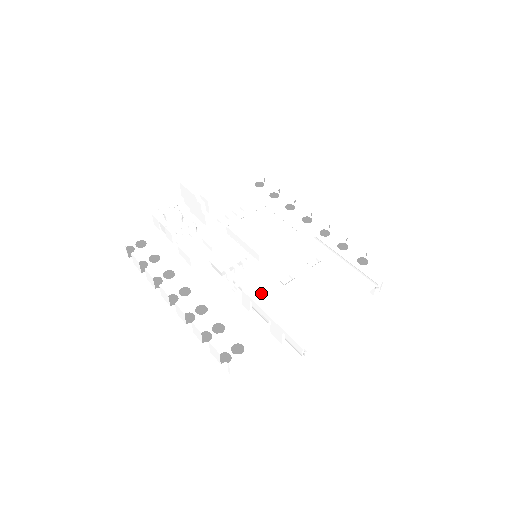
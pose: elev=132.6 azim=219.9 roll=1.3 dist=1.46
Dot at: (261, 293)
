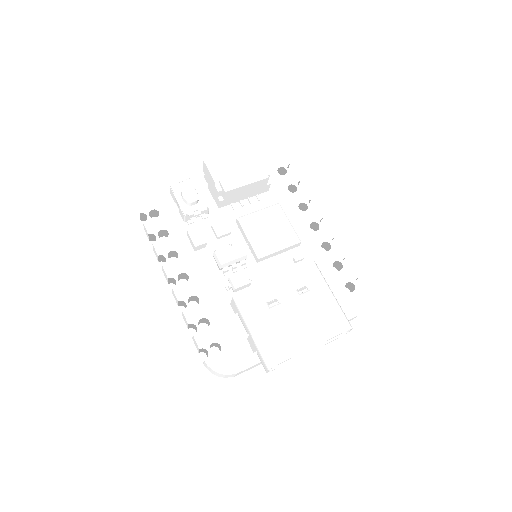
Dot at: (247, 310)
